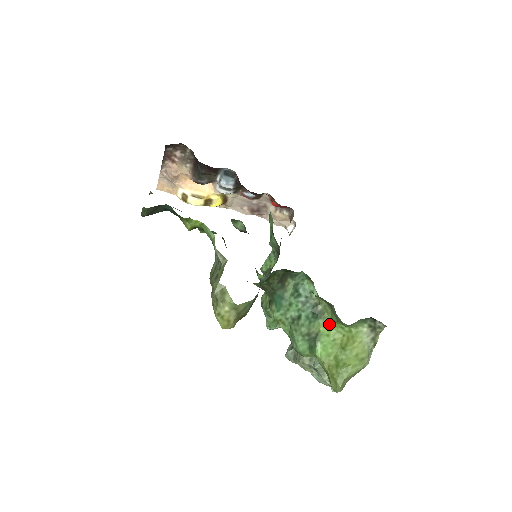
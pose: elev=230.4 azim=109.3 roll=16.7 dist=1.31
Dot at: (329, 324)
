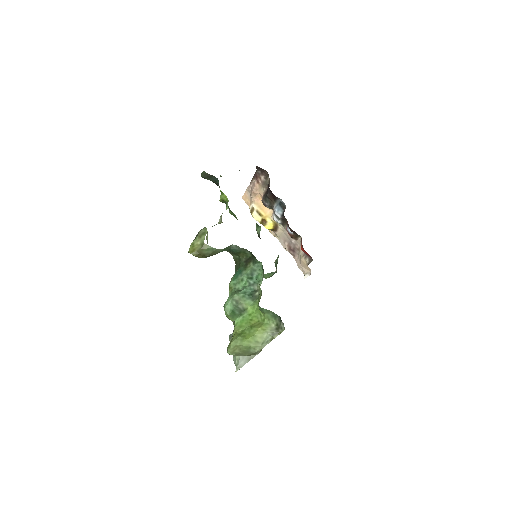
Dot at: (255, 308)
